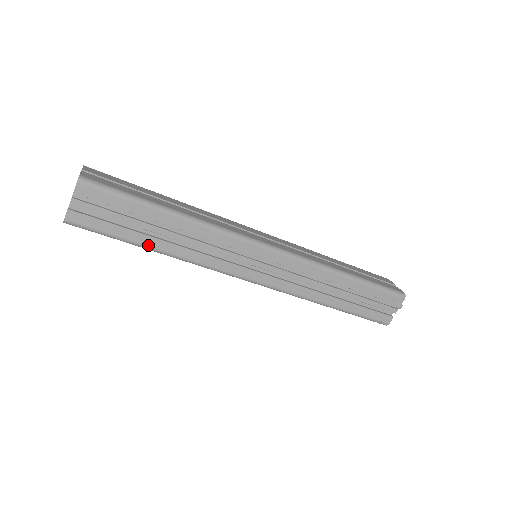
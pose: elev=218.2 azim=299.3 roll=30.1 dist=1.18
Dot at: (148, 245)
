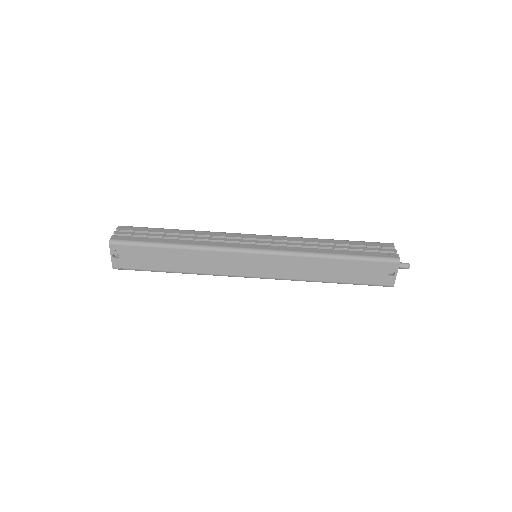
Dot at: (168, 243)
